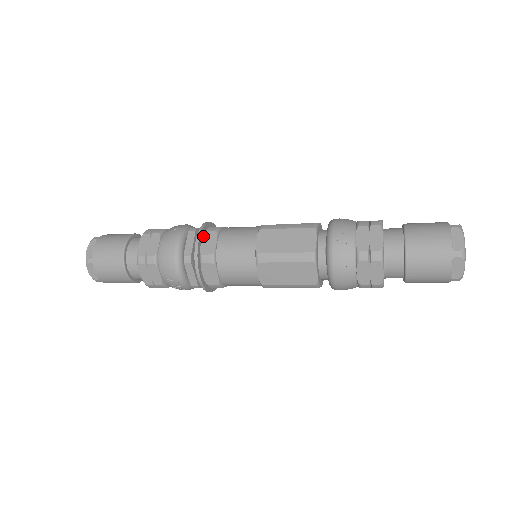
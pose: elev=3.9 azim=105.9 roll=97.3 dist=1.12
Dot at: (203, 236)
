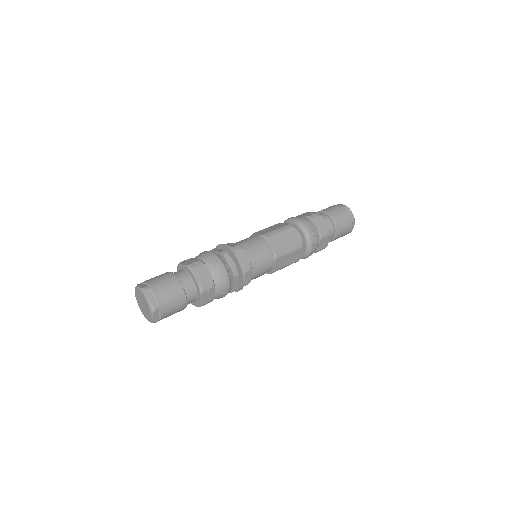
Dot at: (236, 255)
